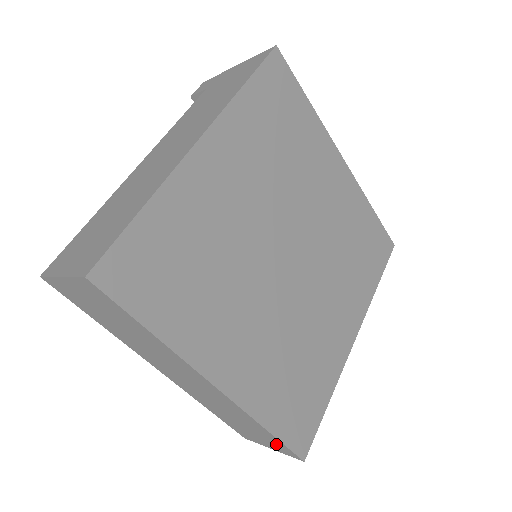
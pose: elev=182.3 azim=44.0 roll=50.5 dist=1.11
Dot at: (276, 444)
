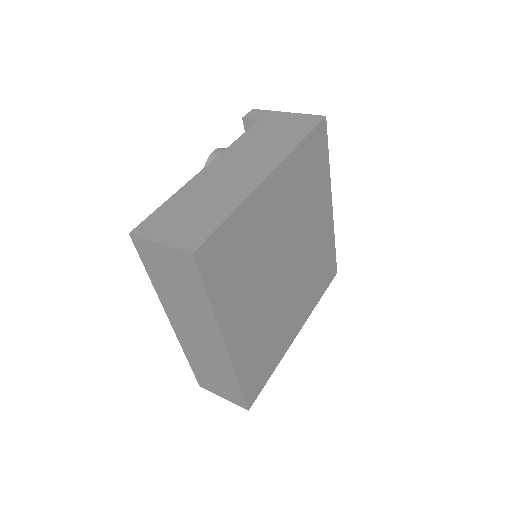
Dot at: (234, 394)
